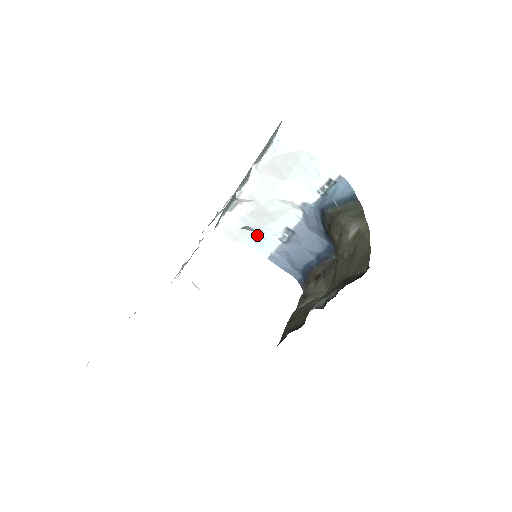
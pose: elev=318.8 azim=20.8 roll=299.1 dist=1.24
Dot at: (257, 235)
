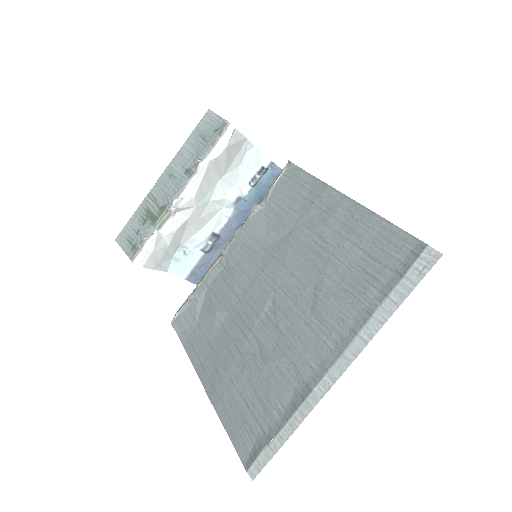
Dot at: (177, 253)
